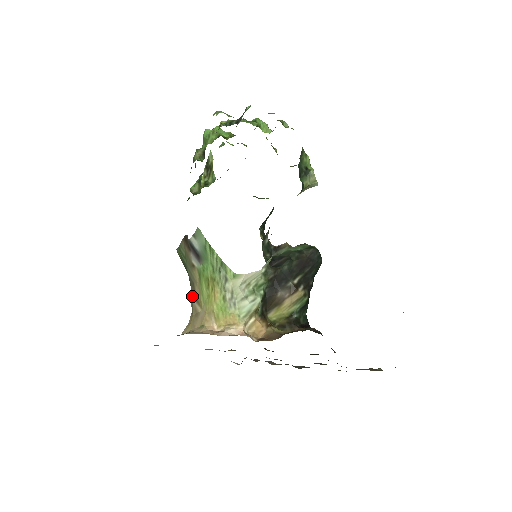
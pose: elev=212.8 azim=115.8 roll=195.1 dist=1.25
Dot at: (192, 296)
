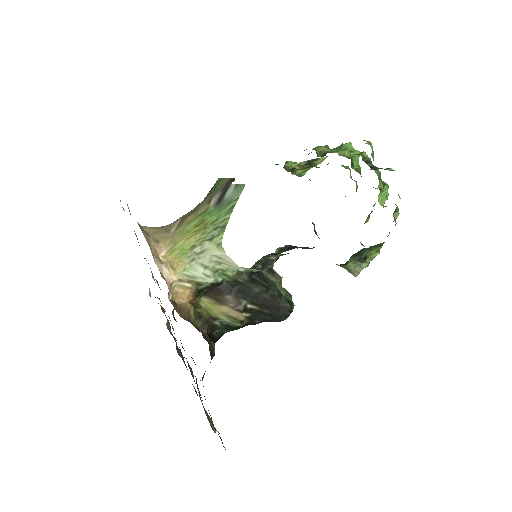
Dot at: (183, 216)
